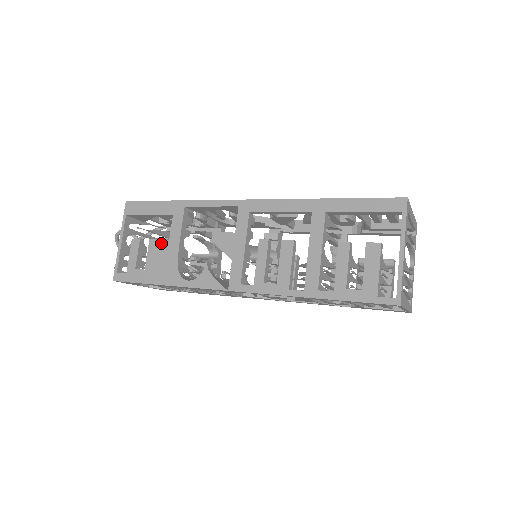
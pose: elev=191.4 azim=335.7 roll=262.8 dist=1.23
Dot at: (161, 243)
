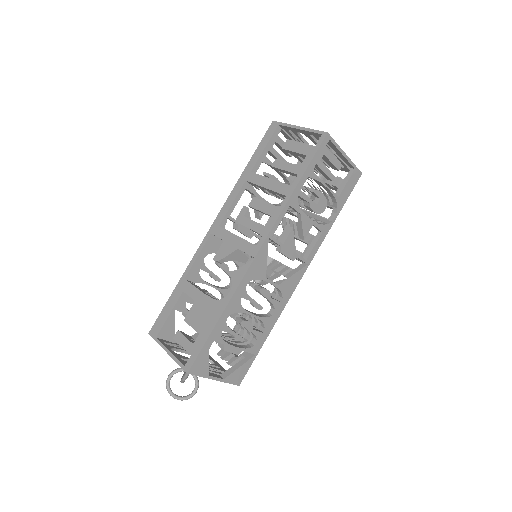
Dot at: (192, 310)
